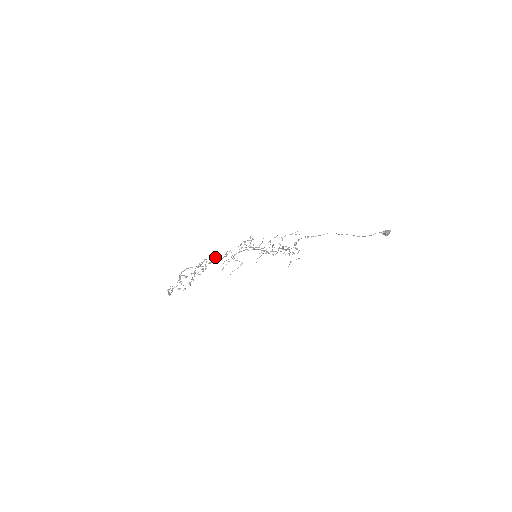
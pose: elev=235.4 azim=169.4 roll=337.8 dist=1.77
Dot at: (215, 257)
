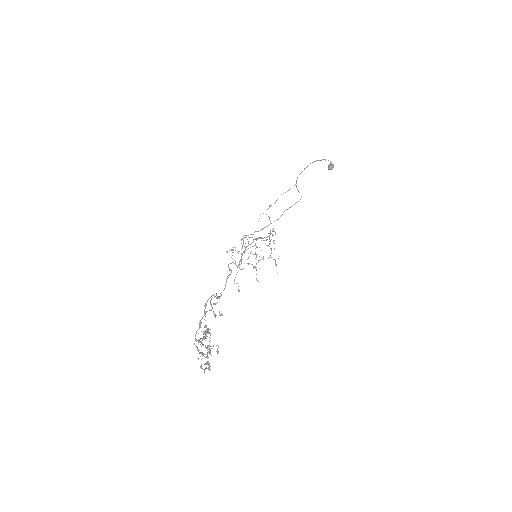
Dot at: occluded
